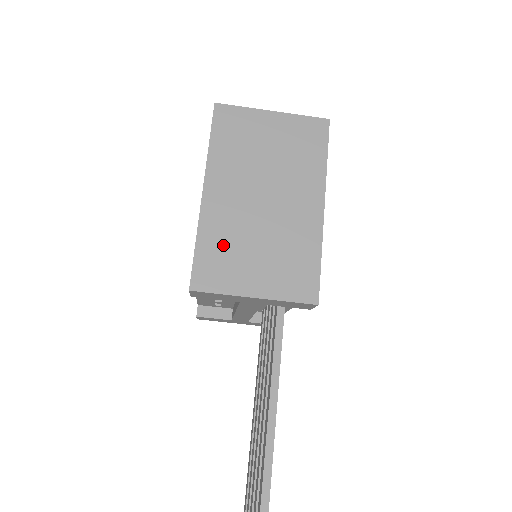
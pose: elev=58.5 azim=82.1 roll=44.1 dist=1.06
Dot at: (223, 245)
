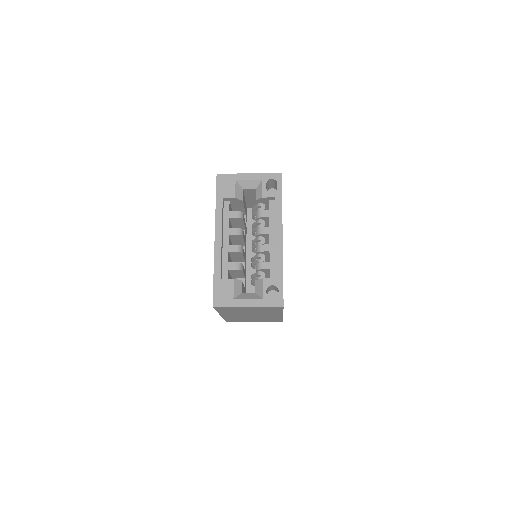
Dot at: occluded
